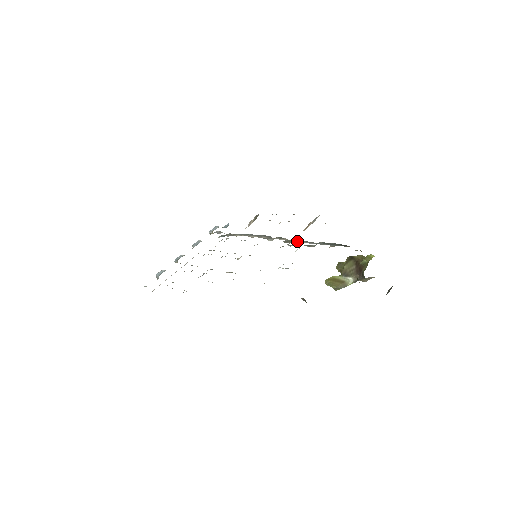
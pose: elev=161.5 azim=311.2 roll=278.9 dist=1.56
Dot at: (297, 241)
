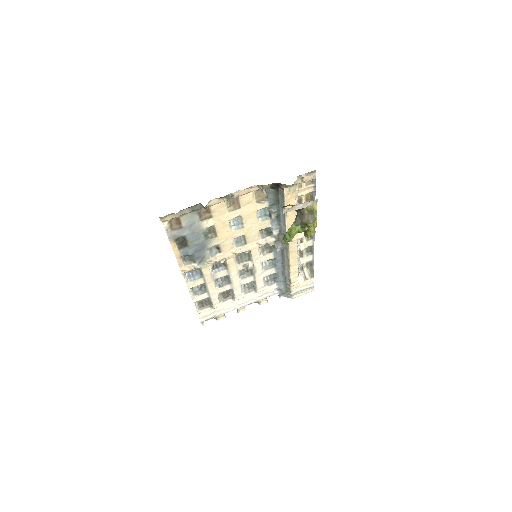
Dot at: (284, 231)
